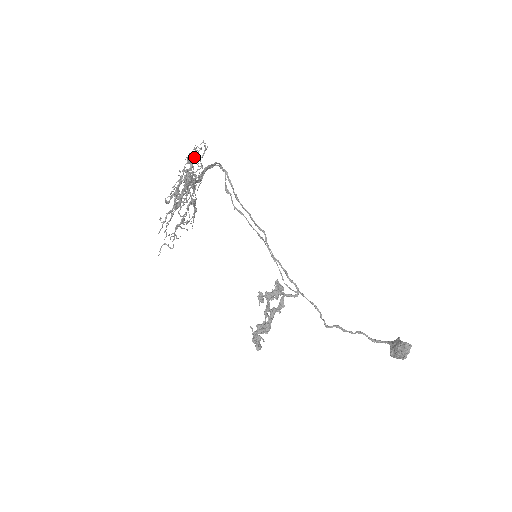
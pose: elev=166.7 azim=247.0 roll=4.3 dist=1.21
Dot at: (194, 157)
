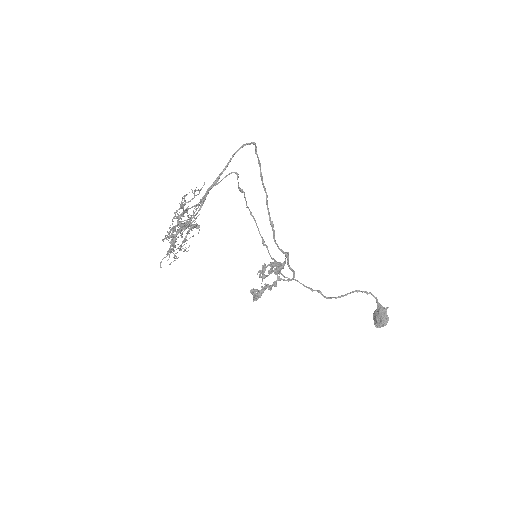
Dot at: (184, 211)
